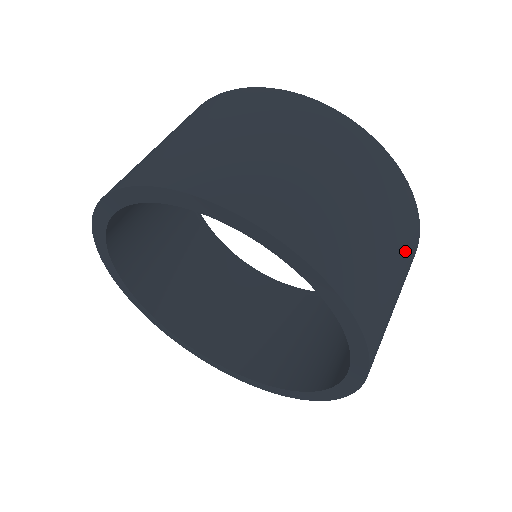
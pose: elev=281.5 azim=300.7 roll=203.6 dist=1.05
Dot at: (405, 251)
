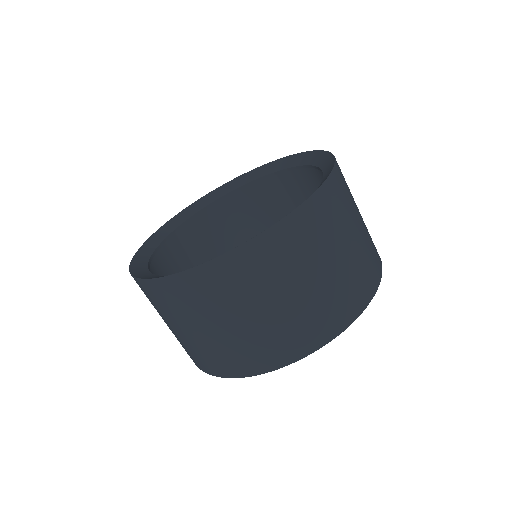
Dot at: (334, 228)
